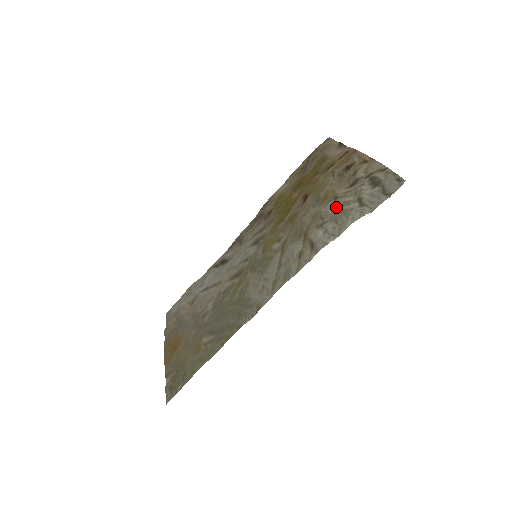
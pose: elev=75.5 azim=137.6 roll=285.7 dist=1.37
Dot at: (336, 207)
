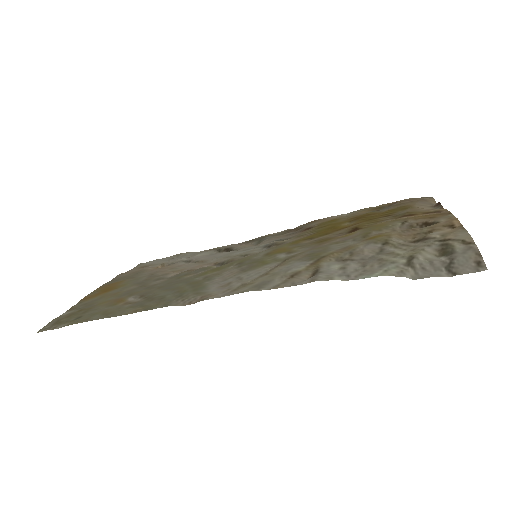
Dot at: (377, 252)
